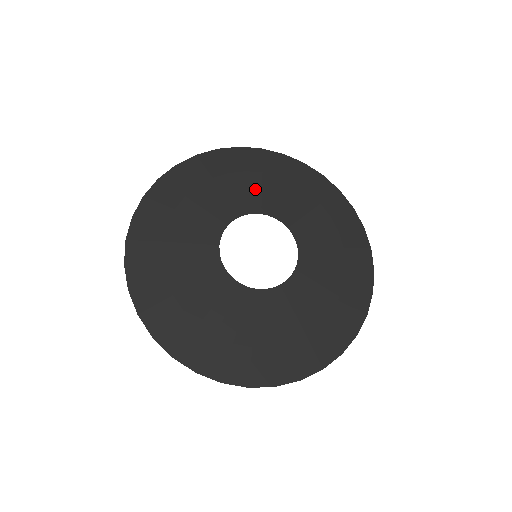
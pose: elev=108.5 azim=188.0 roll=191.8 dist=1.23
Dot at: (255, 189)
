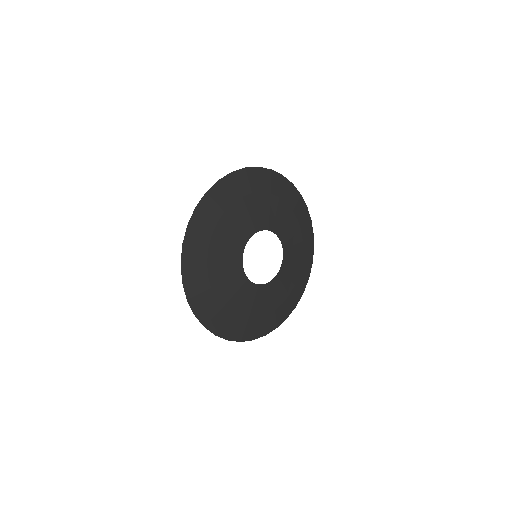
Dot at: (238, 221)
